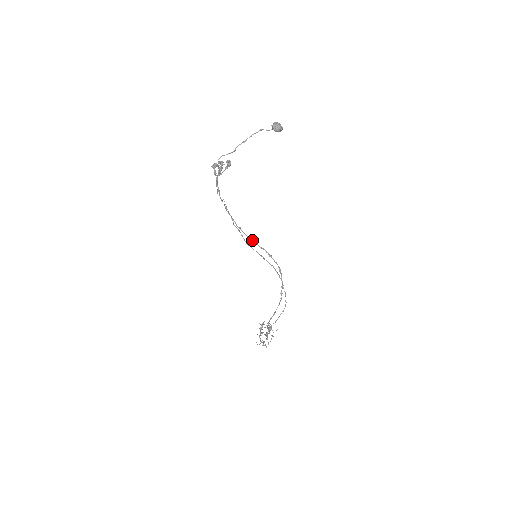
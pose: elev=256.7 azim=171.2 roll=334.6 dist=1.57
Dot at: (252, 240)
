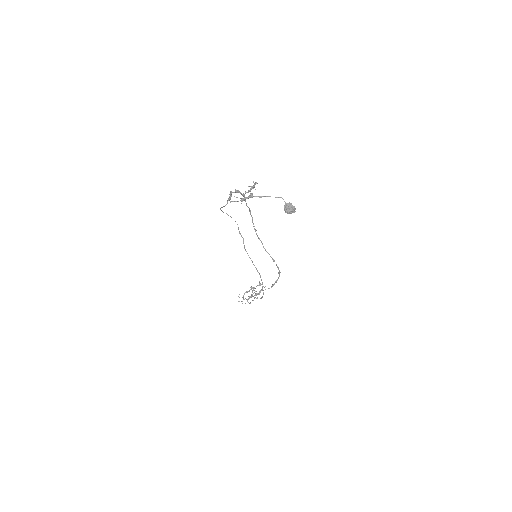
Dot at: (262, 243)
